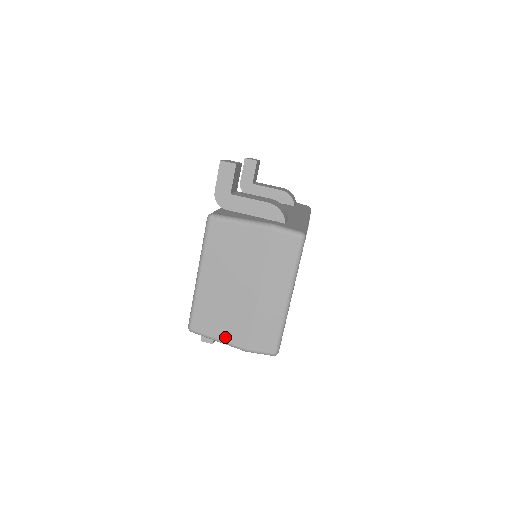
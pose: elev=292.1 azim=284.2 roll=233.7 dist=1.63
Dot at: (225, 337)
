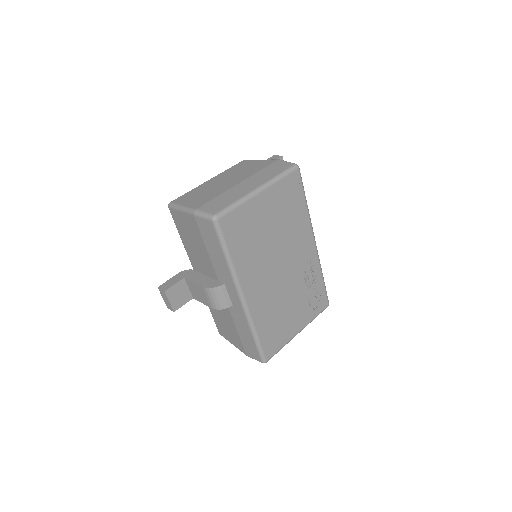
Dot at: (189, 204)
